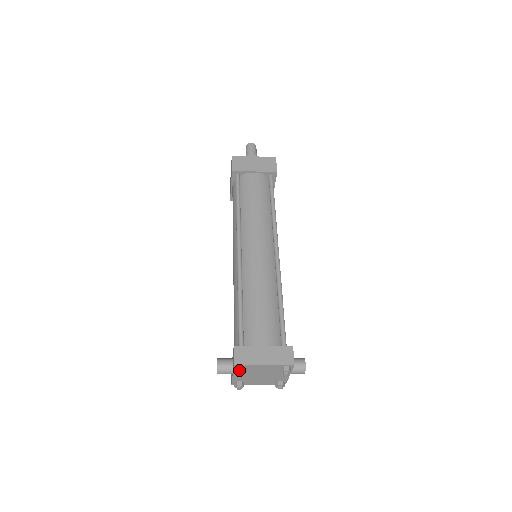
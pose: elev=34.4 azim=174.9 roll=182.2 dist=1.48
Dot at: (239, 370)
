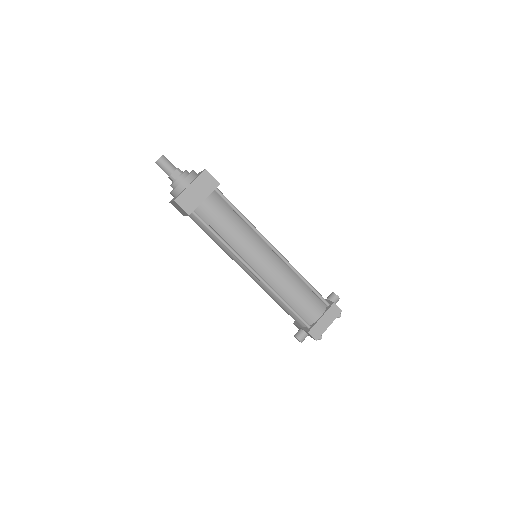
Dot at: (320, 339)
